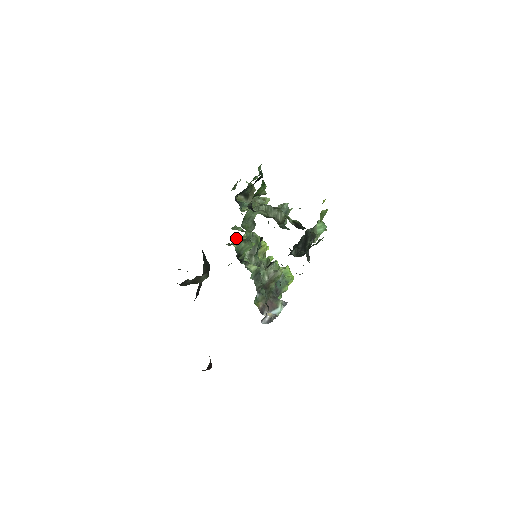
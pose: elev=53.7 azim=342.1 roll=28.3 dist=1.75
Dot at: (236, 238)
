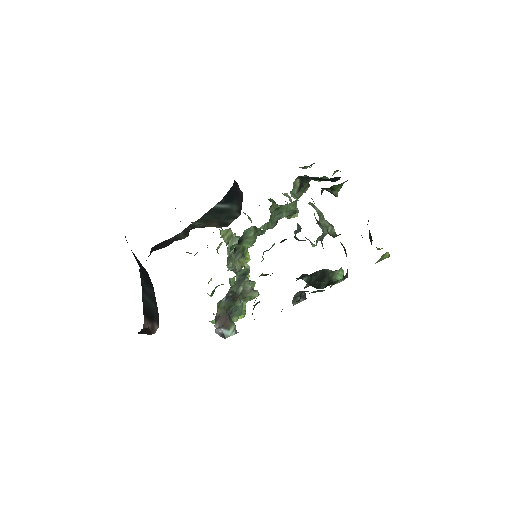
Dot at: (226, 229)
